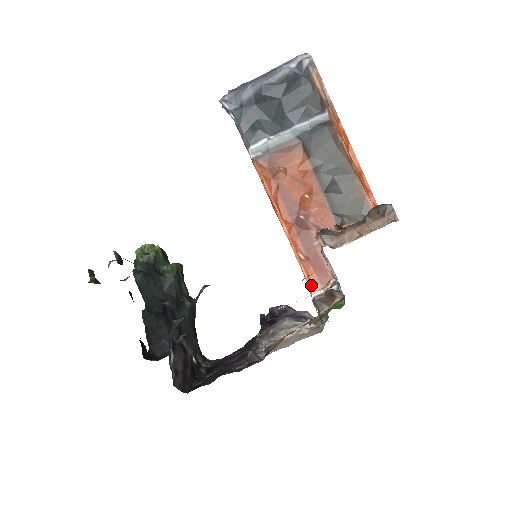
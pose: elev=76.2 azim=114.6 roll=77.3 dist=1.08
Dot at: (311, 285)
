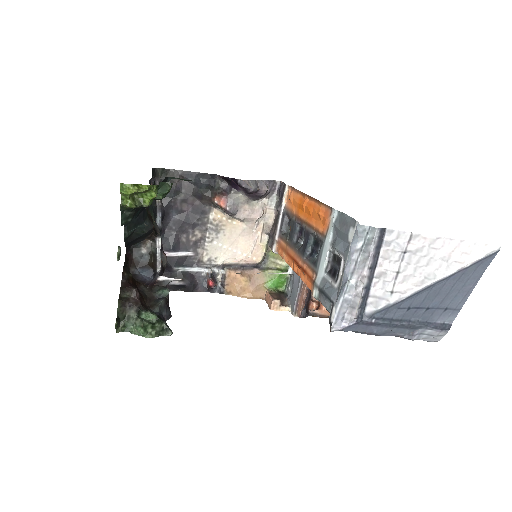
Dot at: occluded
